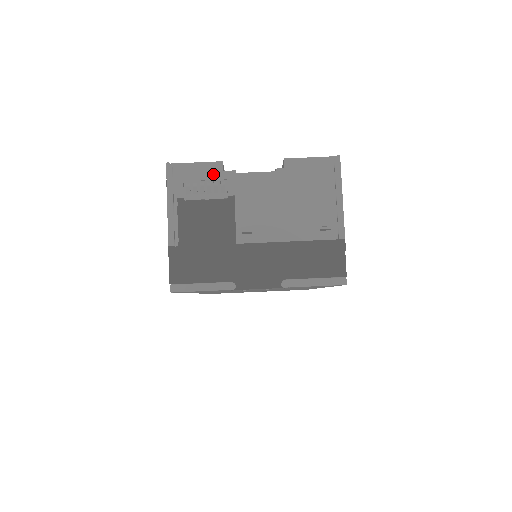
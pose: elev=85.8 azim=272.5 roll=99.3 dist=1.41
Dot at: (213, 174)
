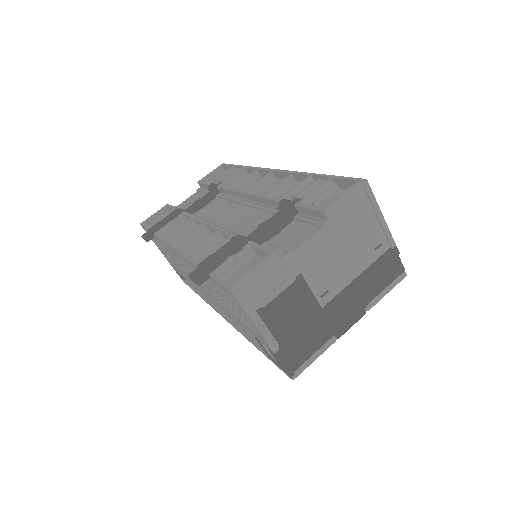
Dot at: (274, 269)
